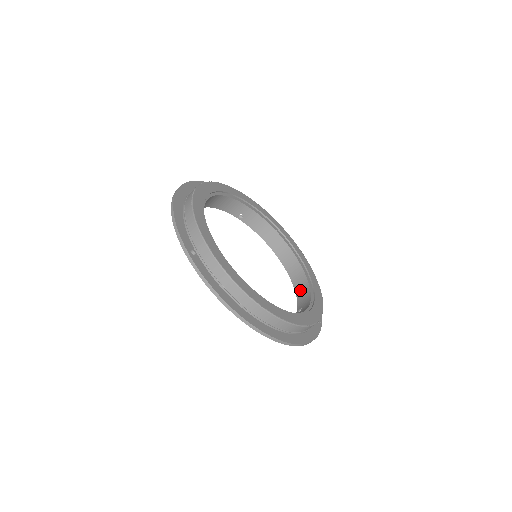
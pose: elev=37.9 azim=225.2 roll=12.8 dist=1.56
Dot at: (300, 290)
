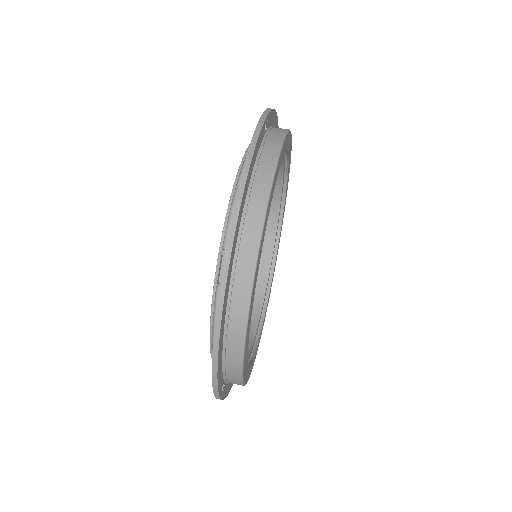
Dot at: occluded
